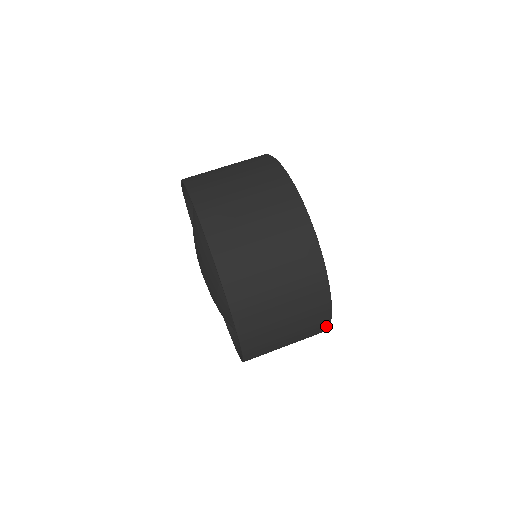
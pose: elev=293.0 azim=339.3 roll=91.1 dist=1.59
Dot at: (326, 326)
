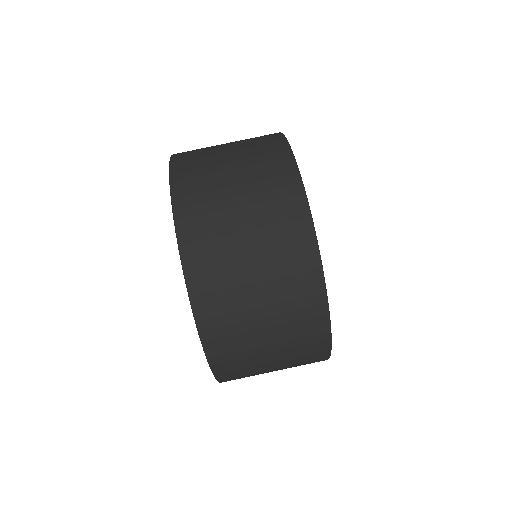
Dot at: (318, 278)
